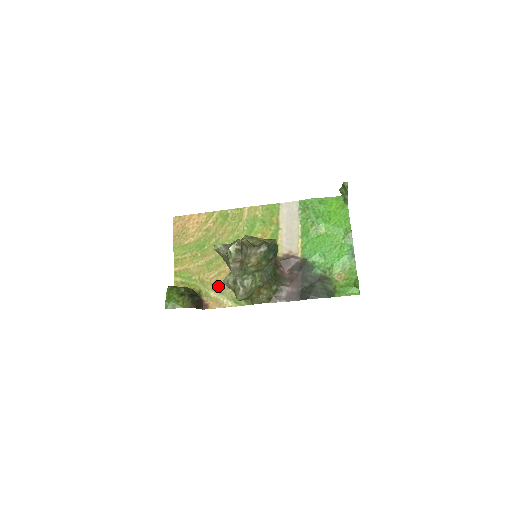
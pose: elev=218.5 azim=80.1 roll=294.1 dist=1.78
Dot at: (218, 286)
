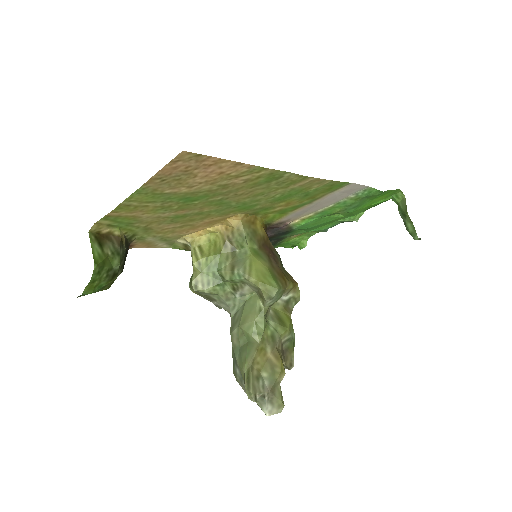
Dot at: (167, 236)
